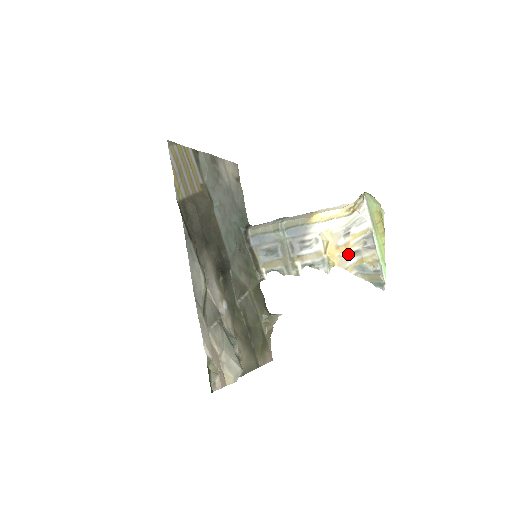
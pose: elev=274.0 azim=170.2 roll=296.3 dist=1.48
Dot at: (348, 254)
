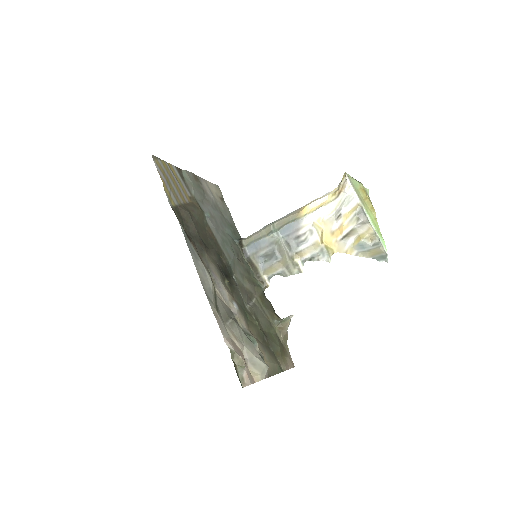
Dot at: (344, 236)
